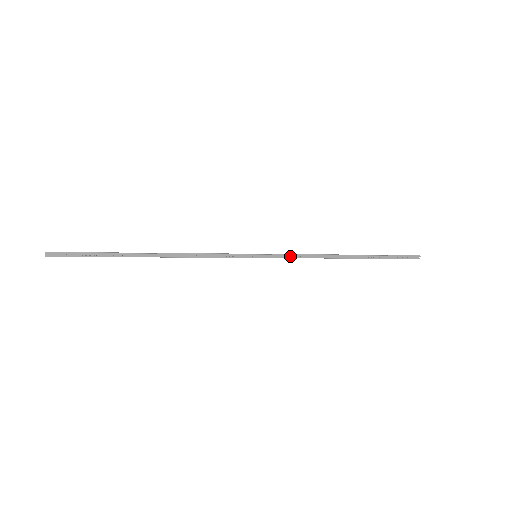
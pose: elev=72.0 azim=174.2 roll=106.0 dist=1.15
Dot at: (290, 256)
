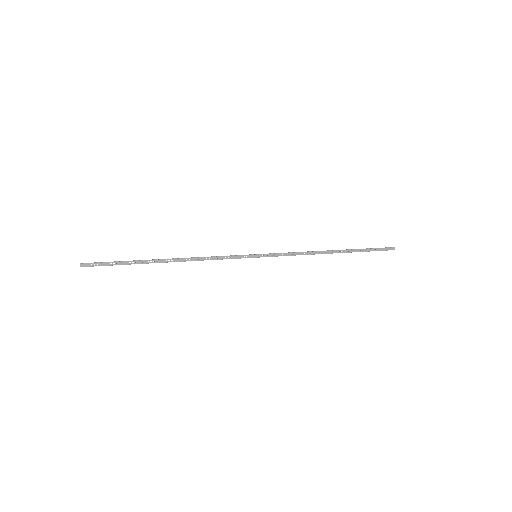
Dot at: (285, 254)
